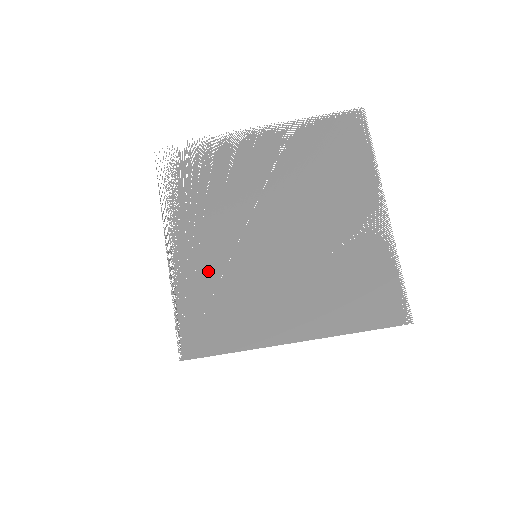
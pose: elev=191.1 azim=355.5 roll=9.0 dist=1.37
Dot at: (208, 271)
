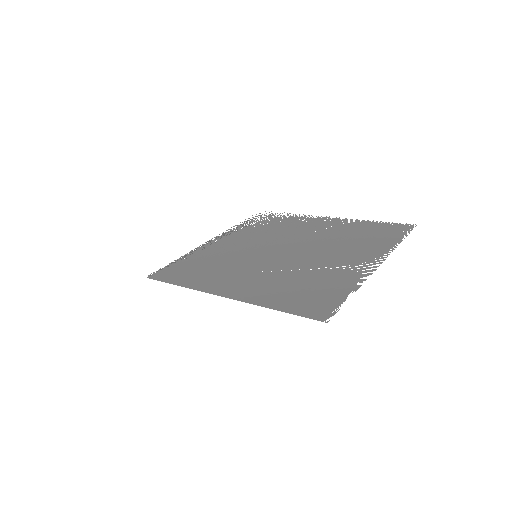
Dot at: (219, 253)
